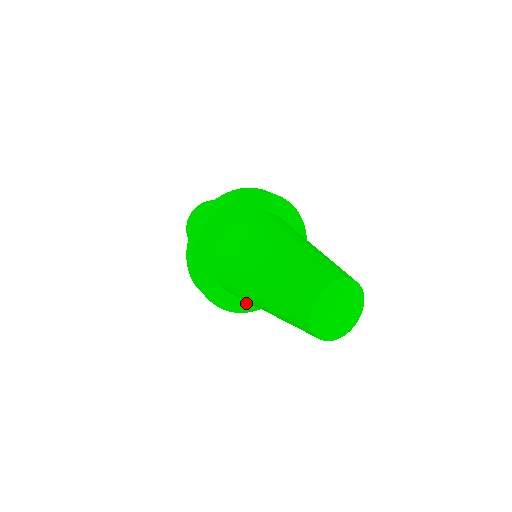
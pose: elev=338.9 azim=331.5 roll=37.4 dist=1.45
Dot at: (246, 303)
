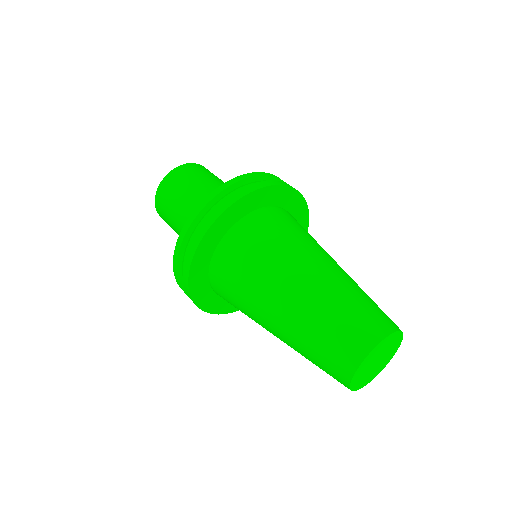
Dot at: occluded
